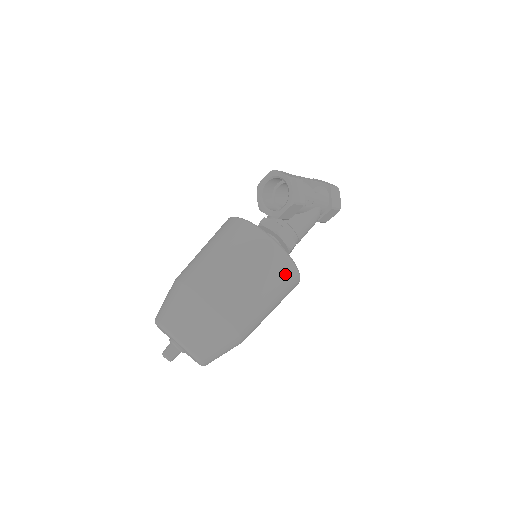
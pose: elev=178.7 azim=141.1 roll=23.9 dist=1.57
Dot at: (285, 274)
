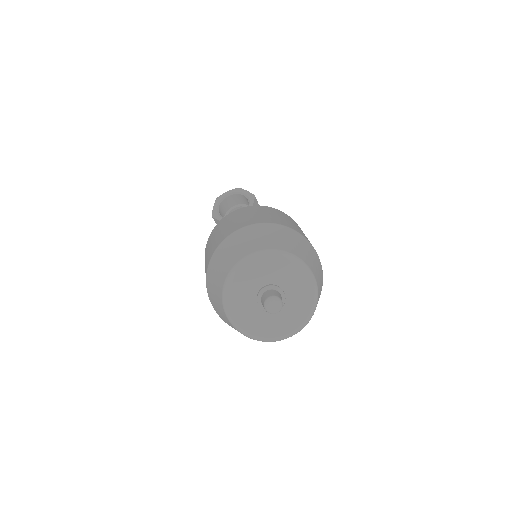
Dot at: occluded
